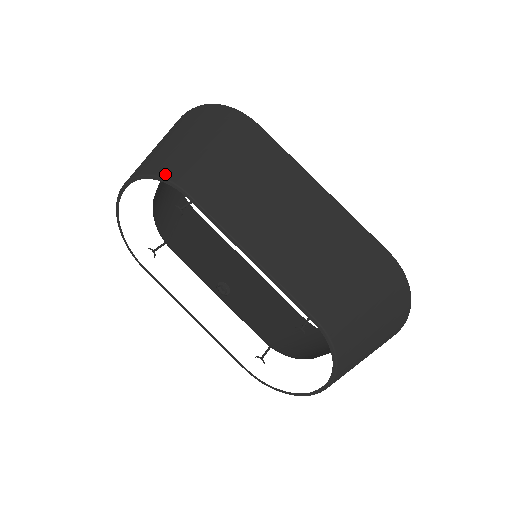
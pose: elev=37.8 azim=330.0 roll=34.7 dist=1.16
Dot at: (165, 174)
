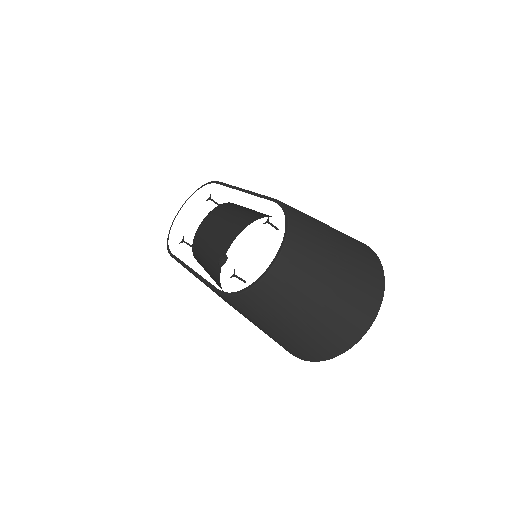
Dot at: occluded
